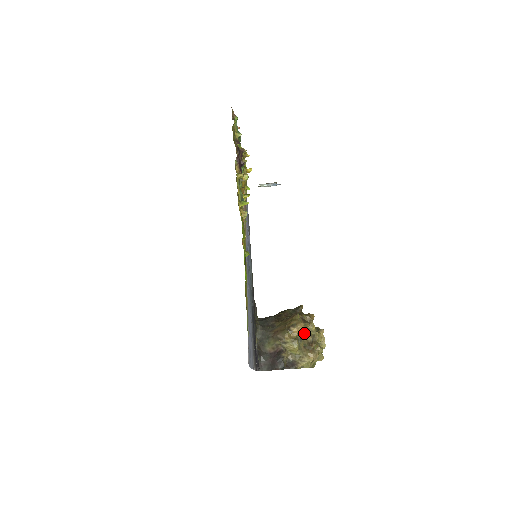
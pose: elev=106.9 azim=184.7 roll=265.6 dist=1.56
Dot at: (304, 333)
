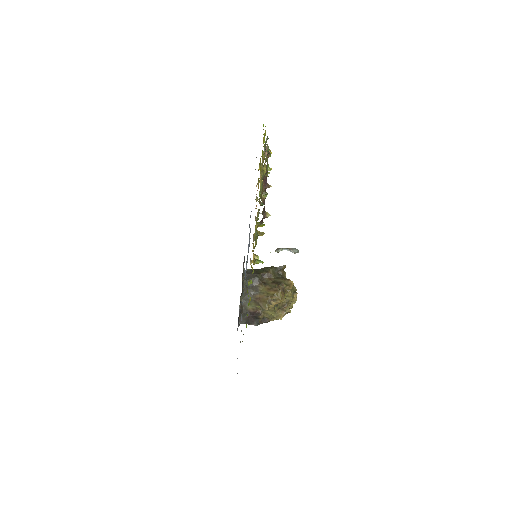
Dot at: occluded
